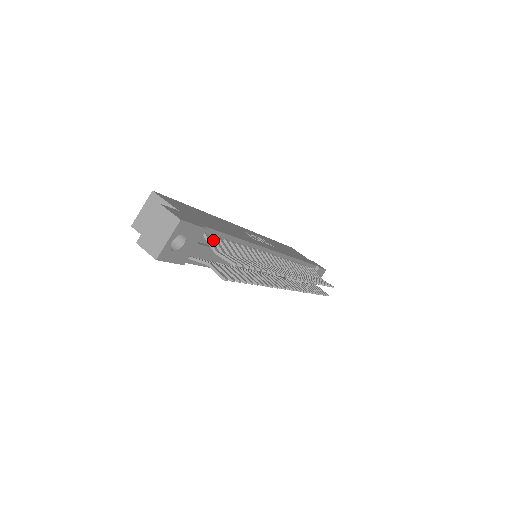
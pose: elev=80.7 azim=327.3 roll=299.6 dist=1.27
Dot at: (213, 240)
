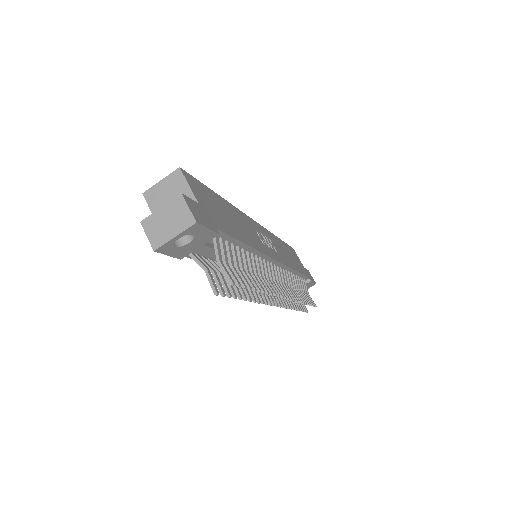
Dot at: (221, 244)
